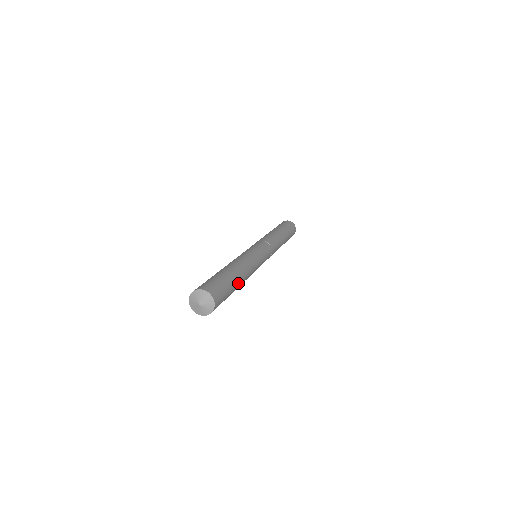
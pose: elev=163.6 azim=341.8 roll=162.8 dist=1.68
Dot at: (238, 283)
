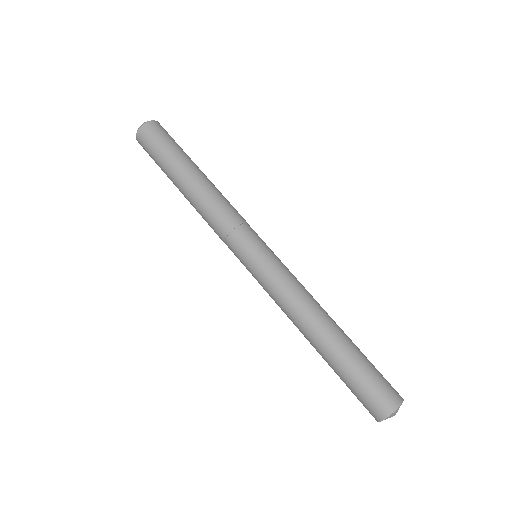
Dot at: (345, 337)
